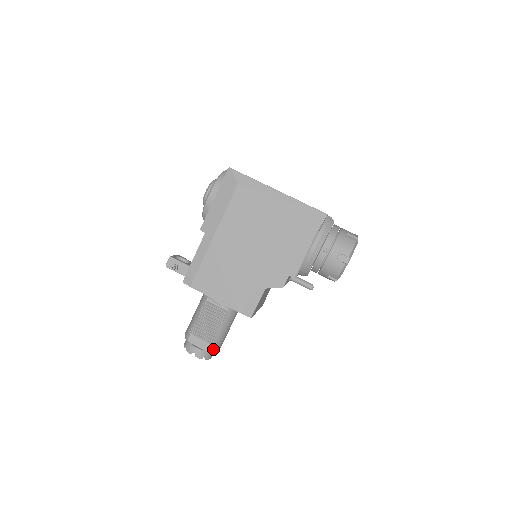
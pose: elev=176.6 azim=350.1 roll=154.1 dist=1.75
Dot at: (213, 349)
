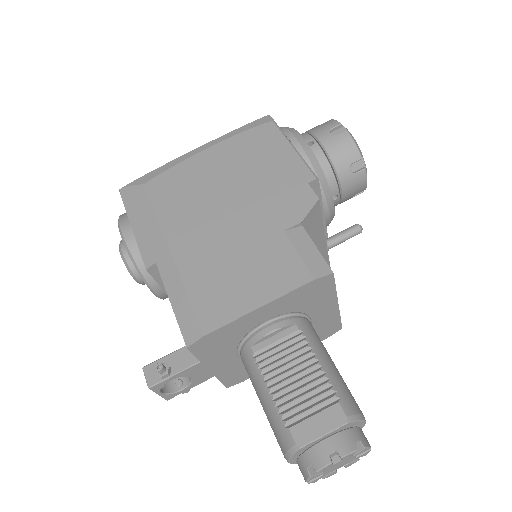
Dot at: (351, 410)
